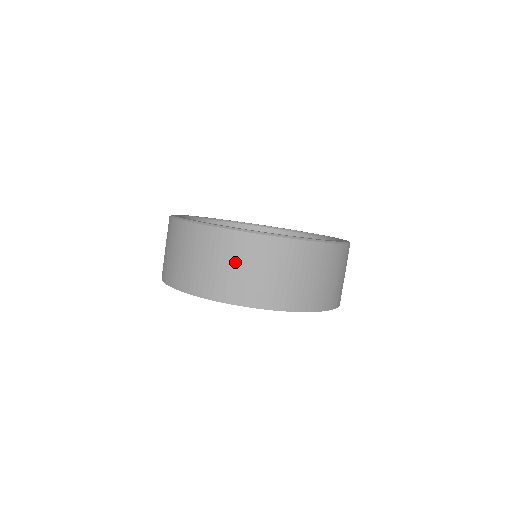
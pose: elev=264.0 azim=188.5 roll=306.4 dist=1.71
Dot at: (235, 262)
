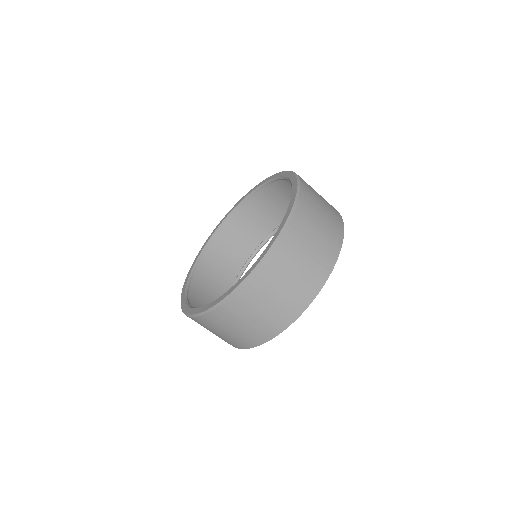
Dot at: (244, 319)
